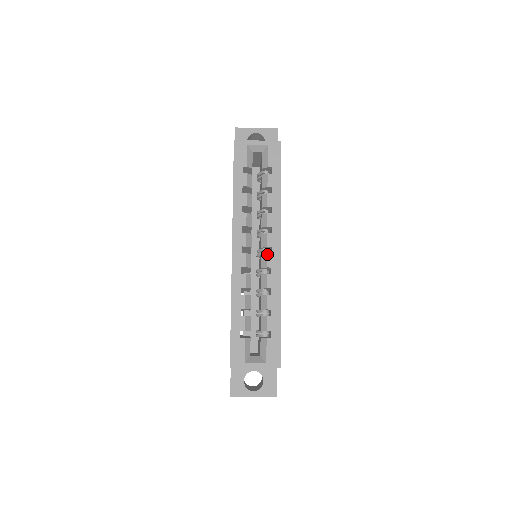
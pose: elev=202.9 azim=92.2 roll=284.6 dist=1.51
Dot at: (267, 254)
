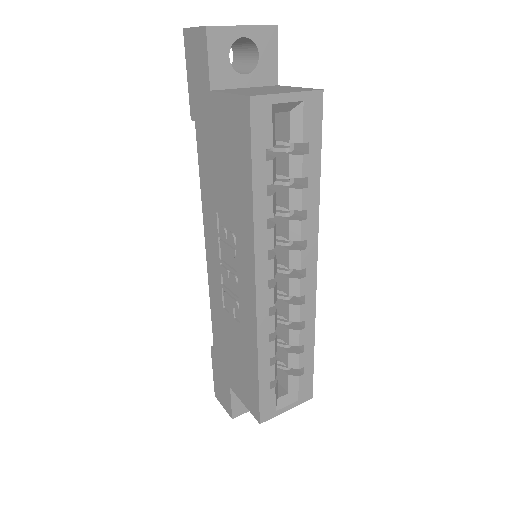
Dot at: (300, 280)
